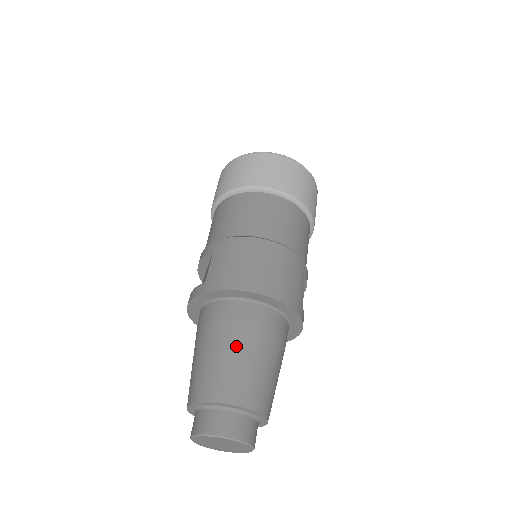
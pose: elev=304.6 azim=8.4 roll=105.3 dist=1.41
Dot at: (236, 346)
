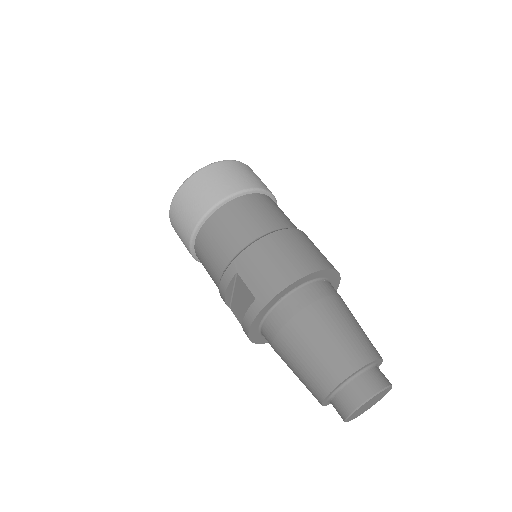
Dot at: (325, 325)
